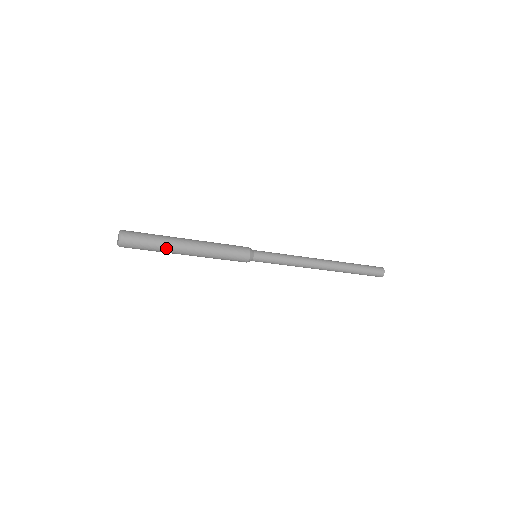
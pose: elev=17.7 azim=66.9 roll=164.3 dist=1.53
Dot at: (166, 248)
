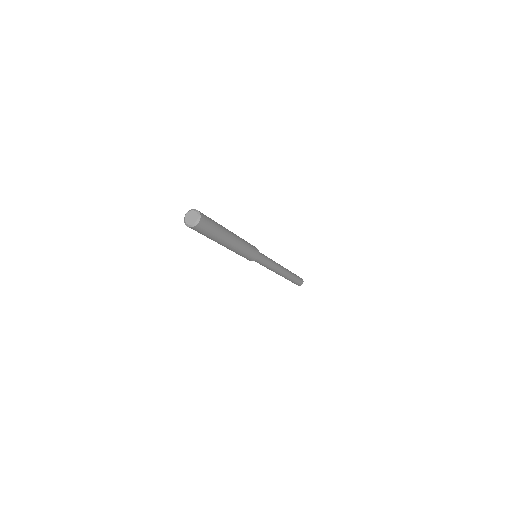
Dot at: (223, 231)
